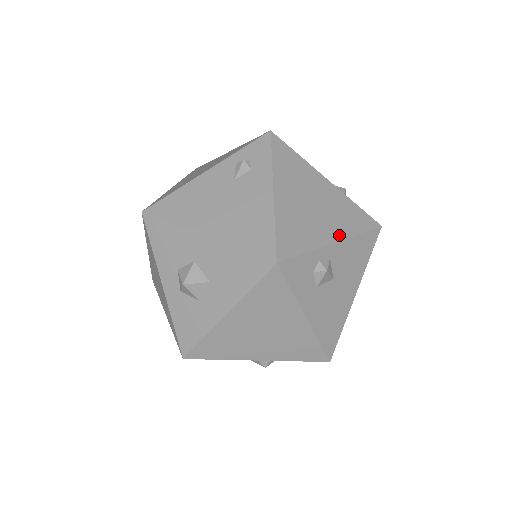
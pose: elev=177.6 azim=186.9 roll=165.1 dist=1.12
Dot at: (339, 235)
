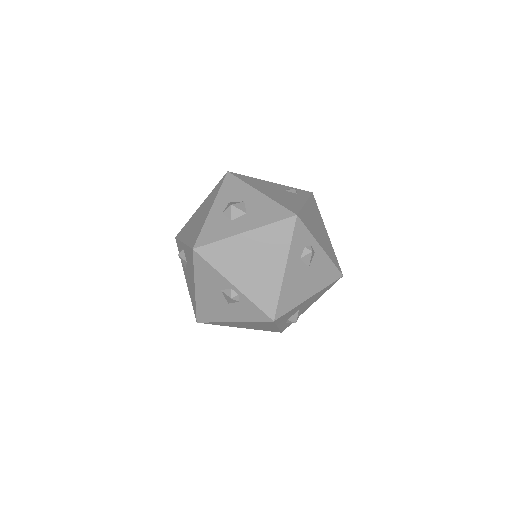
Dot at: (324, 249)
